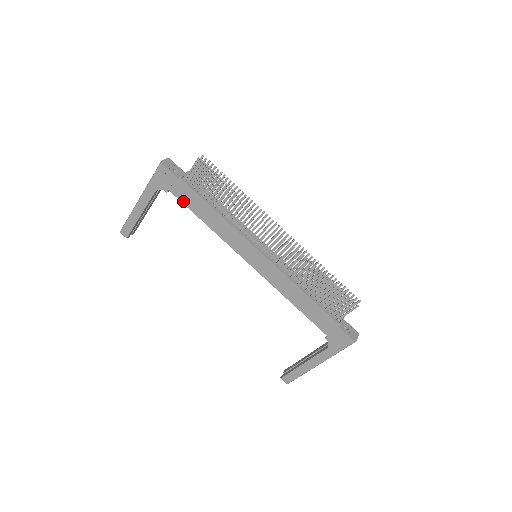
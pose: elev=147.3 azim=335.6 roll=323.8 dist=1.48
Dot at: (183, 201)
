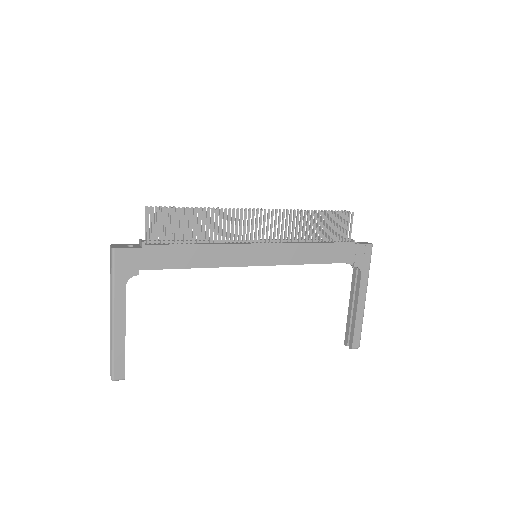
Dot at: (161, 267)
